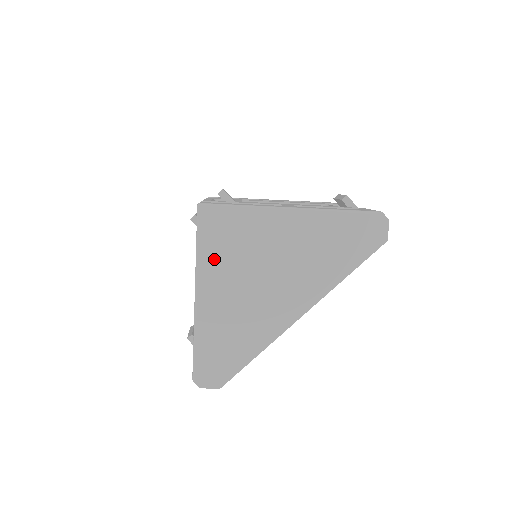
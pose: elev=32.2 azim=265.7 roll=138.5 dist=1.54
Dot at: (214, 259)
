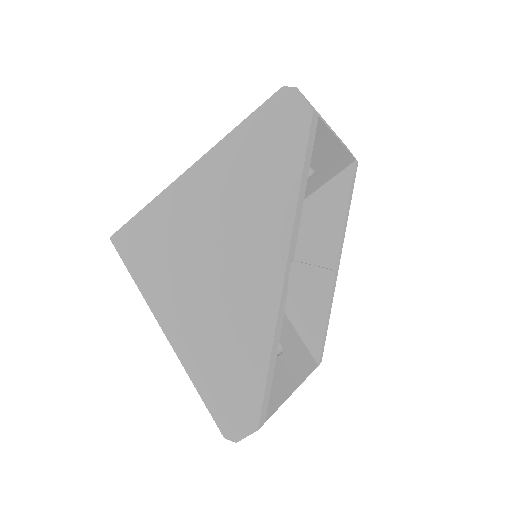
Dot at: (155, 281)
